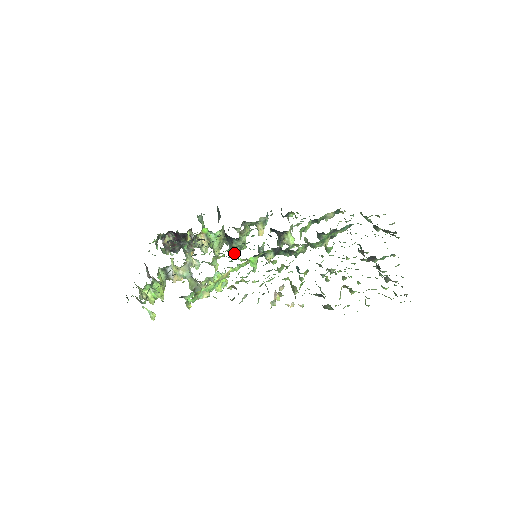
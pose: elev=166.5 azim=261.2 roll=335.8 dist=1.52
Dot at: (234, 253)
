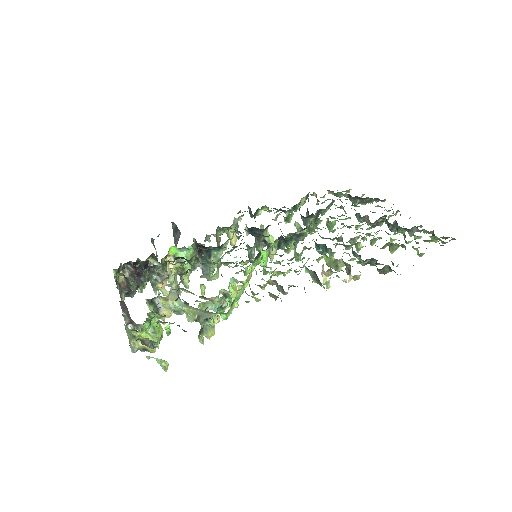
Dot at: (210, 273)
